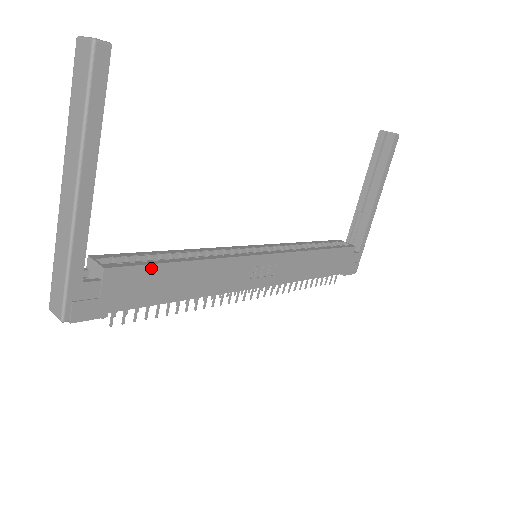
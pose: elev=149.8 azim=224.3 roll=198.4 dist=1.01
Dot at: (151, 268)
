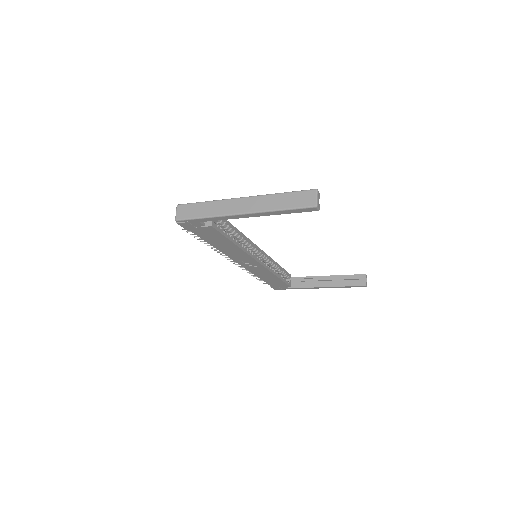
Dot at: (222, 236)
